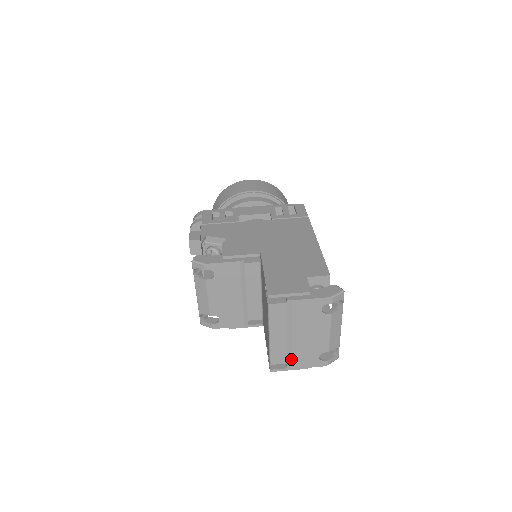
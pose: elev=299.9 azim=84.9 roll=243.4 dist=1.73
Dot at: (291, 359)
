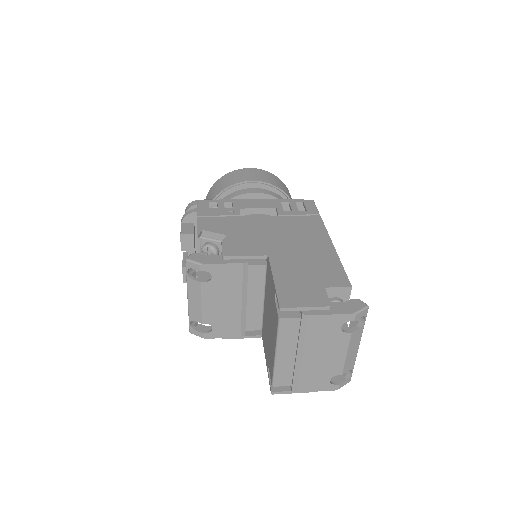
Dot at: (298, 381)
